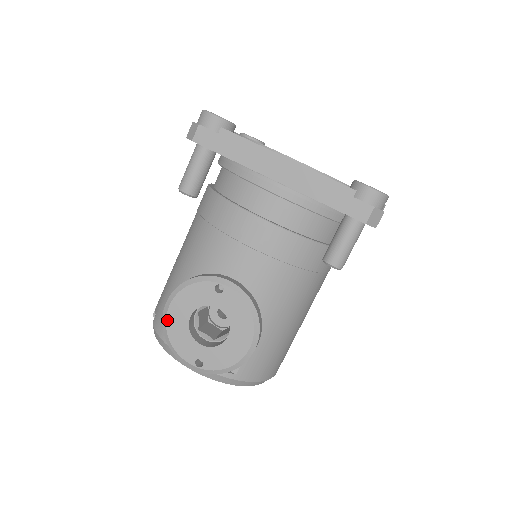
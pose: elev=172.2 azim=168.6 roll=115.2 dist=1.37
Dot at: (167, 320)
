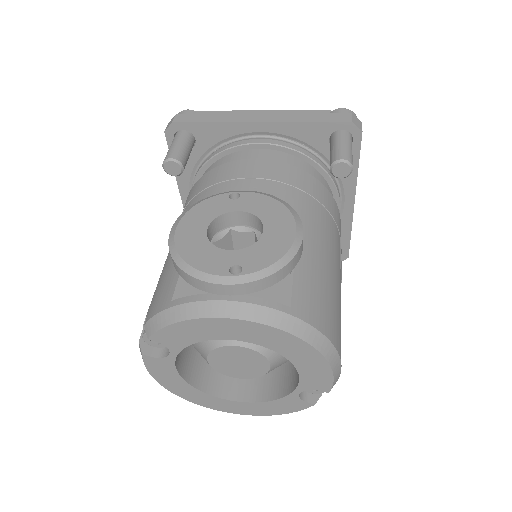
Dot at: (176, 242)
